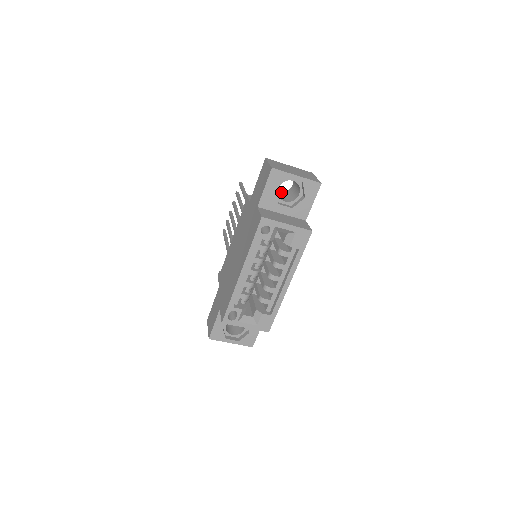
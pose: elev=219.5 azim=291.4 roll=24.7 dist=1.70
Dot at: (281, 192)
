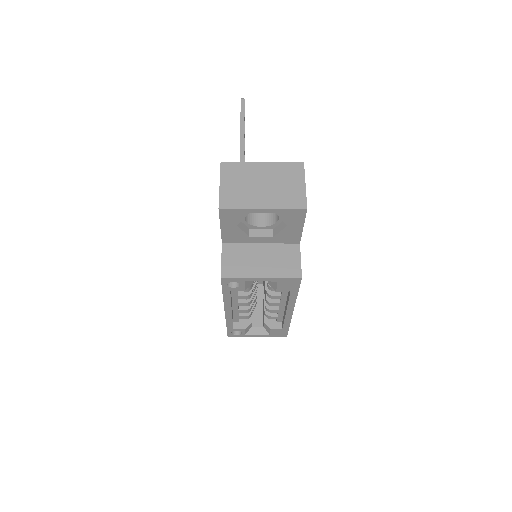
Dot at: occluded
